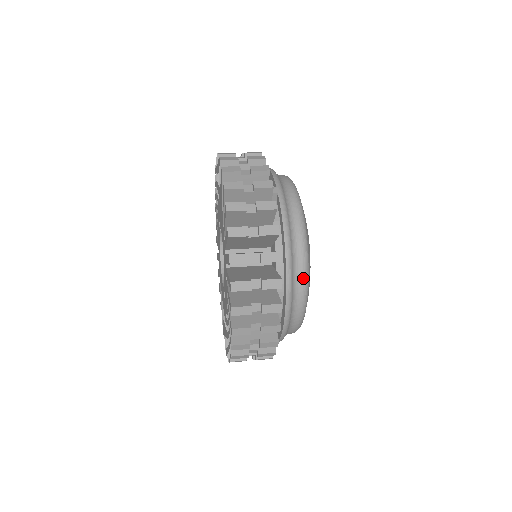
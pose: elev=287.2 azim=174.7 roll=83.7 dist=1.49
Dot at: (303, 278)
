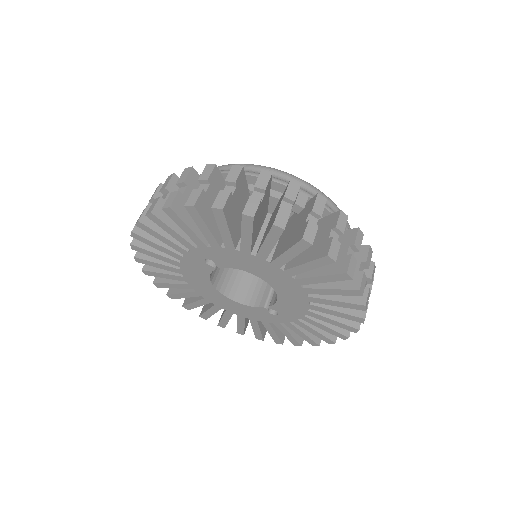
Dot at: occluded
